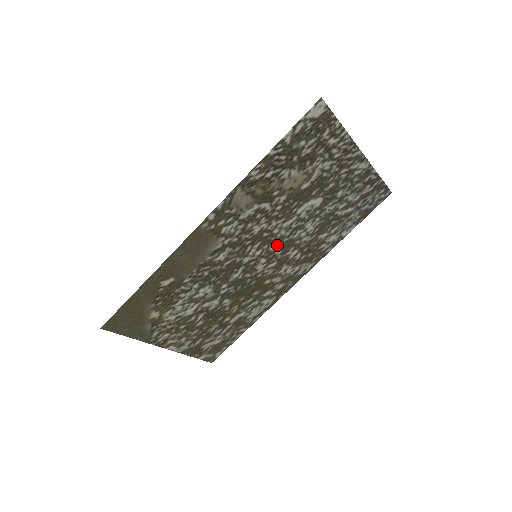
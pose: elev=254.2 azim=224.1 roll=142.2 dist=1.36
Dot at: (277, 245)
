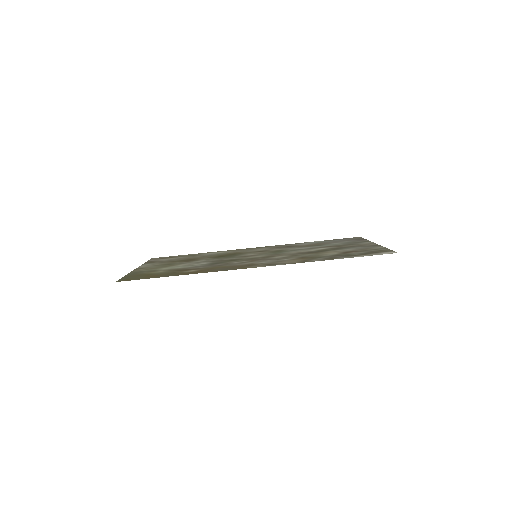
Dot at: (274, 252)
